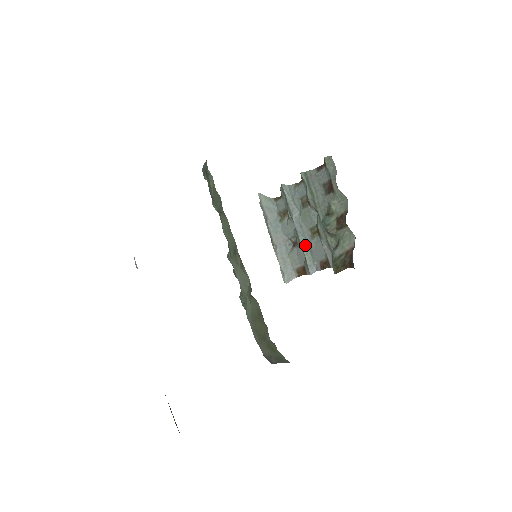
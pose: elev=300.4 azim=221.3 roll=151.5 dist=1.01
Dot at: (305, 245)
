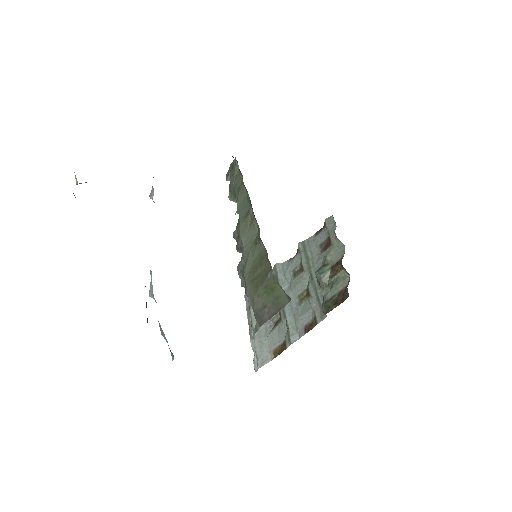
Dot at: (290, 314)
